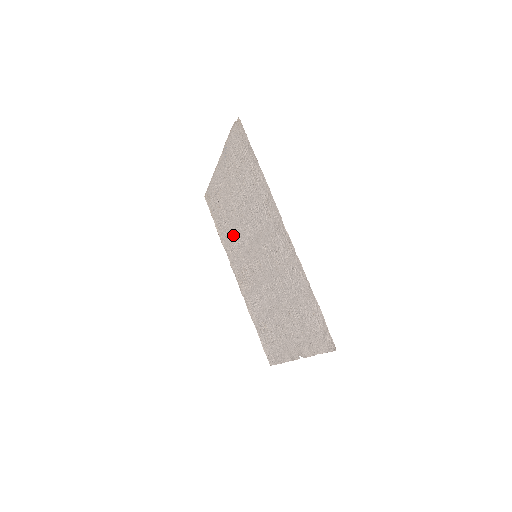
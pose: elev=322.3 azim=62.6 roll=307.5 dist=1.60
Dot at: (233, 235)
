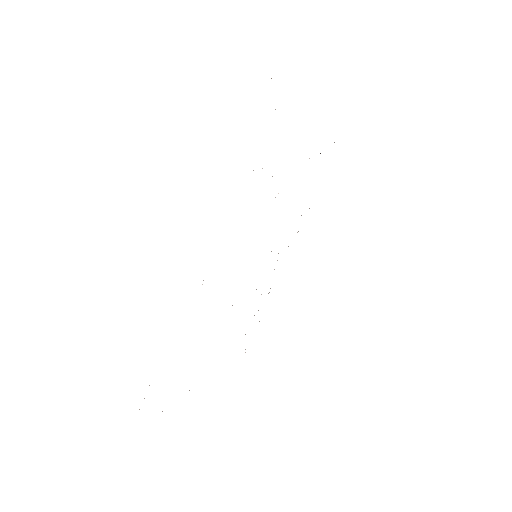
Dot at: occluded
